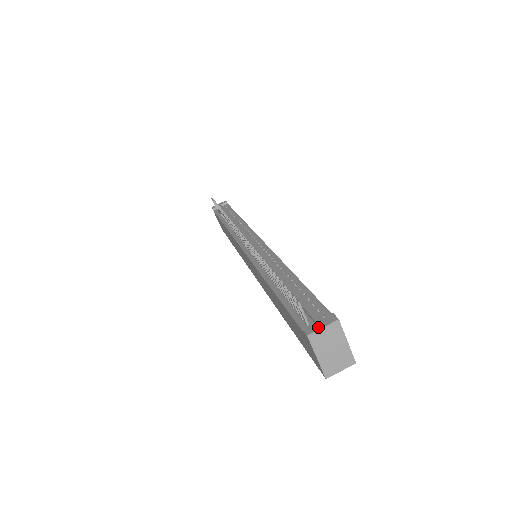
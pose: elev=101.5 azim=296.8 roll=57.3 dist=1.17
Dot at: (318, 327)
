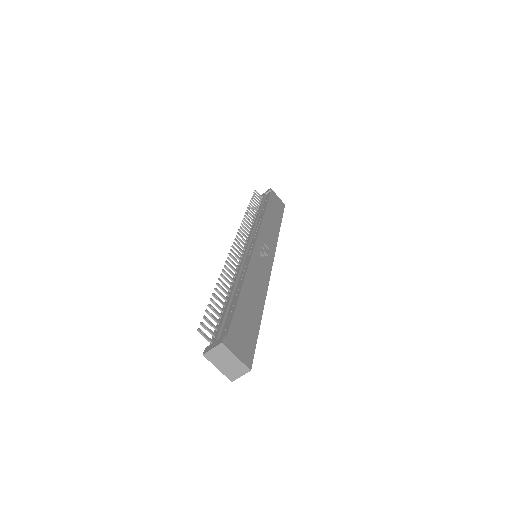
Dot at: (210, 348)
